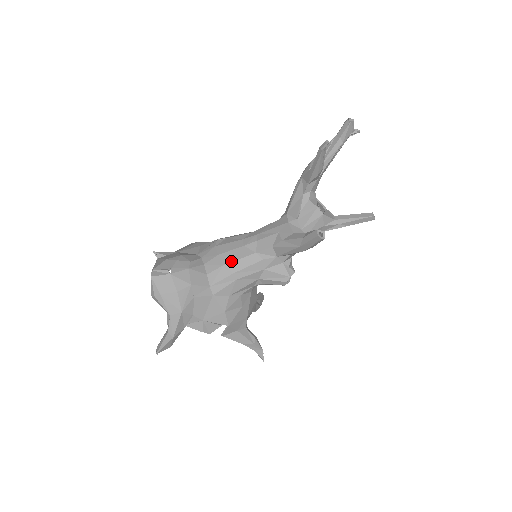
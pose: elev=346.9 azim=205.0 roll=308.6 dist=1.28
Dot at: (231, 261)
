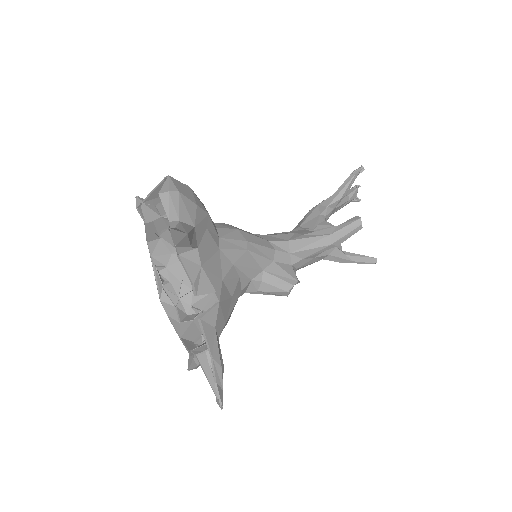
Dot at: (245, 231)
